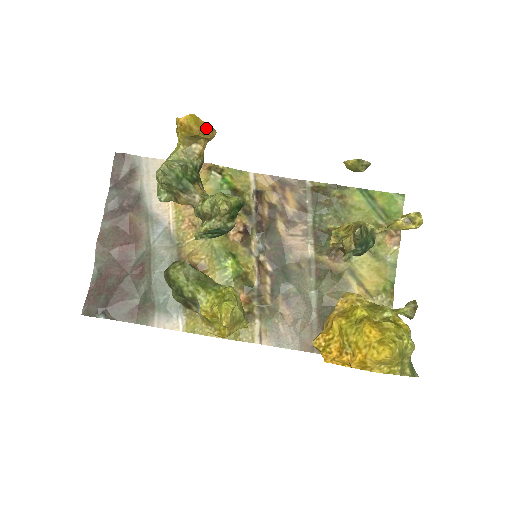
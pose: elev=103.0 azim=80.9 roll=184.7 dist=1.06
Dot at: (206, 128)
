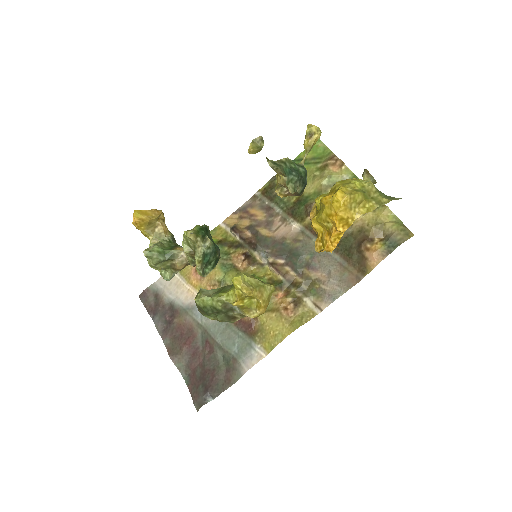
Dot at: (151, 212)
